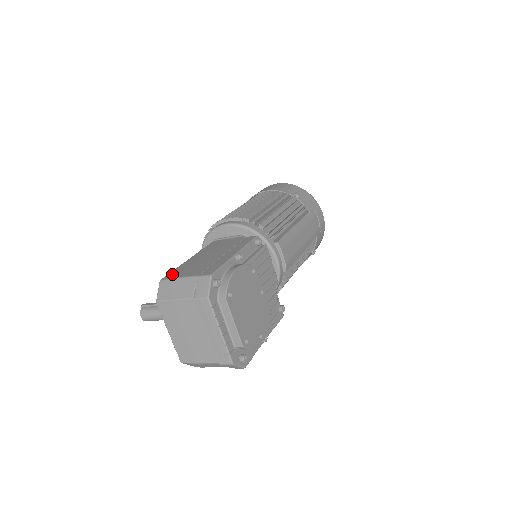
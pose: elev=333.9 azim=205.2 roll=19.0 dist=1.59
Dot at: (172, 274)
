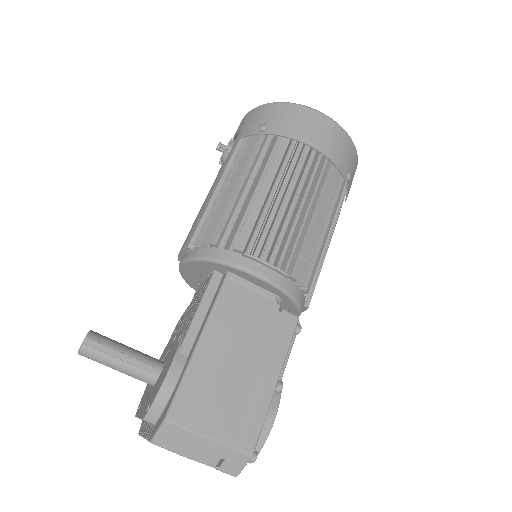
Dot at: (184, 408)
